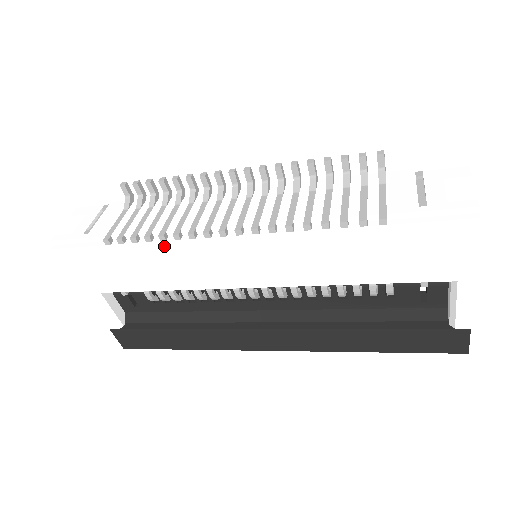
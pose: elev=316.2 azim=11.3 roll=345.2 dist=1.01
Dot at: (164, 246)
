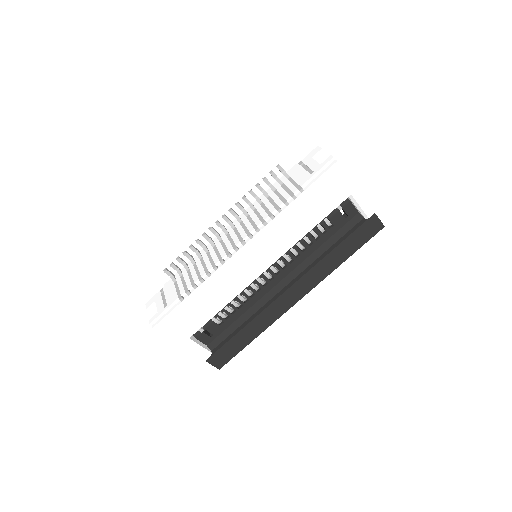
Dot at: (212, 279)
